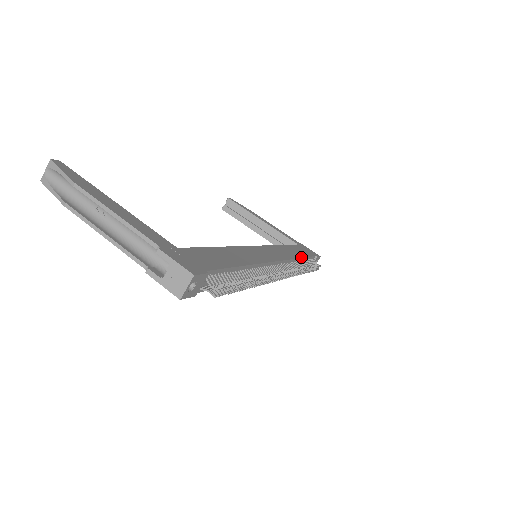
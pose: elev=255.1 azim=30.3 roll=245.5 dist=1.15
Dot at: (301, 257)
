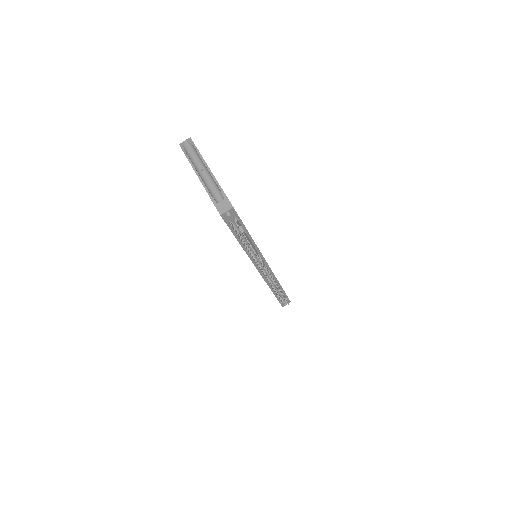
Dot at: occluded
